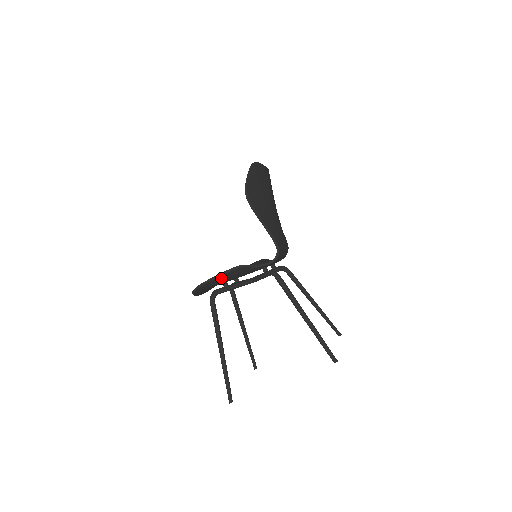
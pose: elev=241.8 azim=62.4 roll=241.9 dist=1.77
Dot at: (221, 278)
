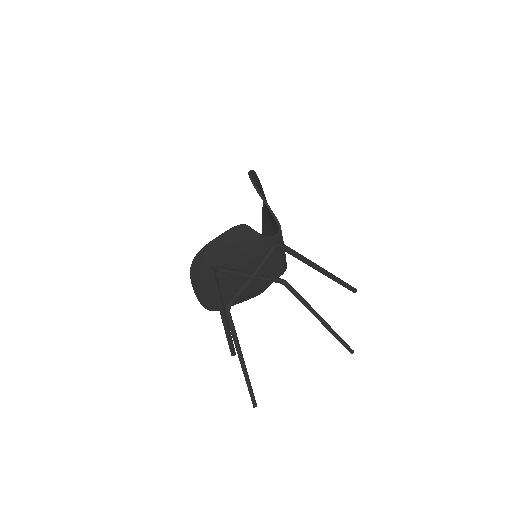
Dot at: (224, 243)
